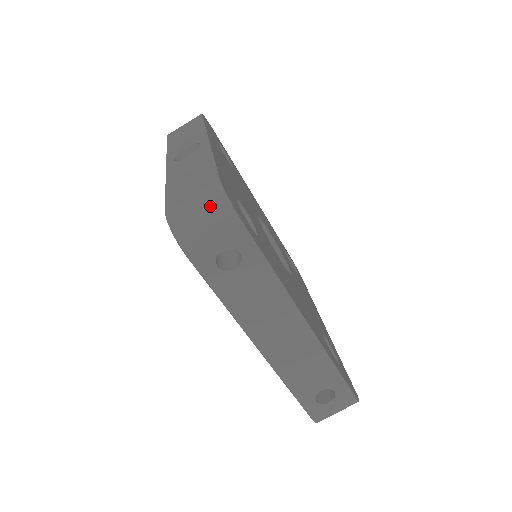
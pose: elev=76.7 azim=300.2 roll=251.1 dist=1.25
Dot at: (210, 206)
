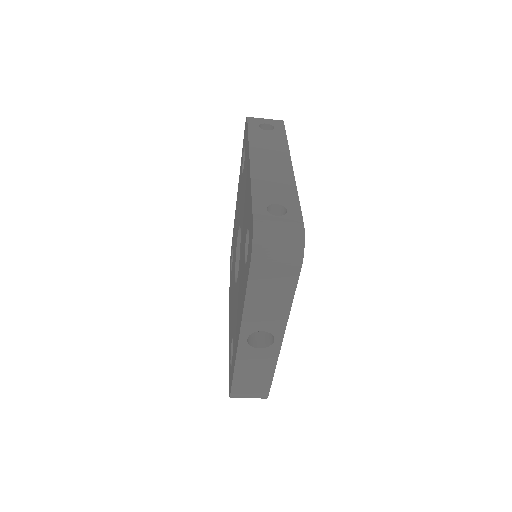
Dot at: occluded
